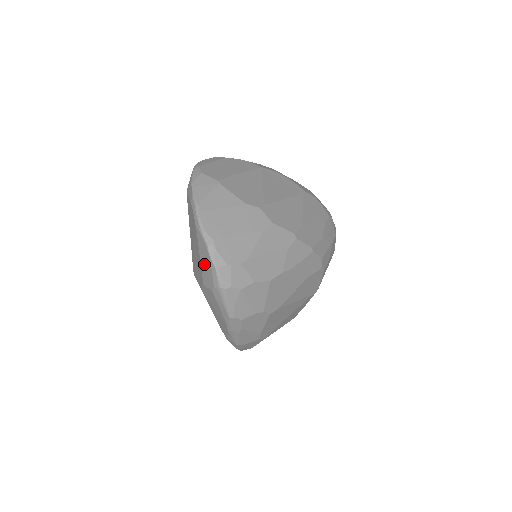
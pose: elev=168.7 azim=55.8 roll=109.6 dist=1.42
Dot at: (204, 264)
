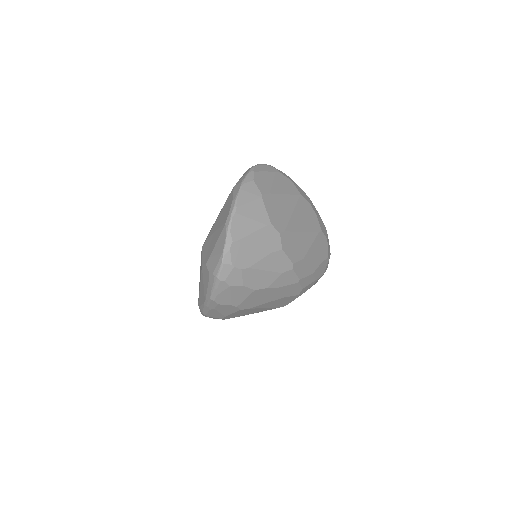
Dot at: (215, 252)
